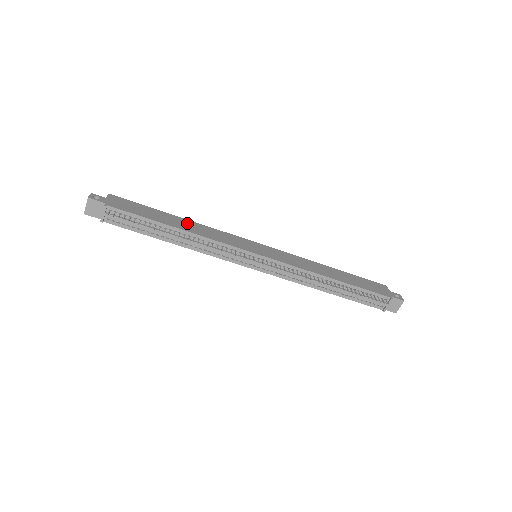
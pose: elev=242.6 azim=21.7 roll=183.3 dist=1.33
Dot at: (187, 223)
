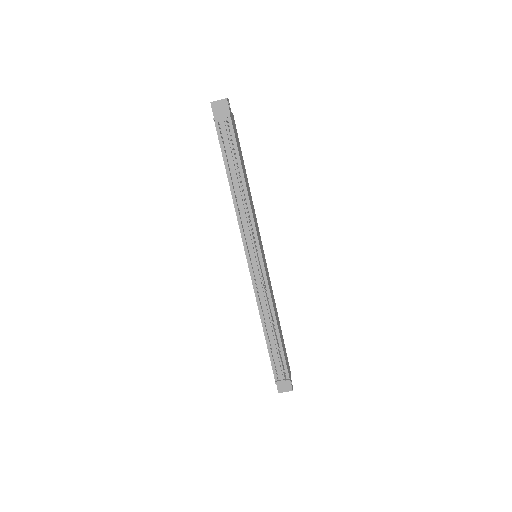
Dot at: occluded
